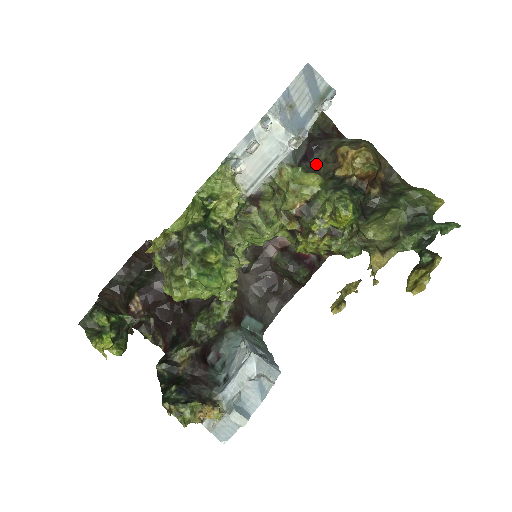
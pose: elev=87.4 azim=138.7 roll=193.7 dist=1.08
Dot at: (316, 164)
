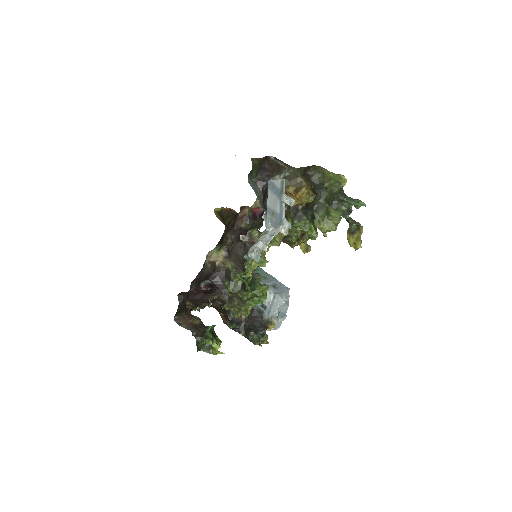
Dot at: occluded
